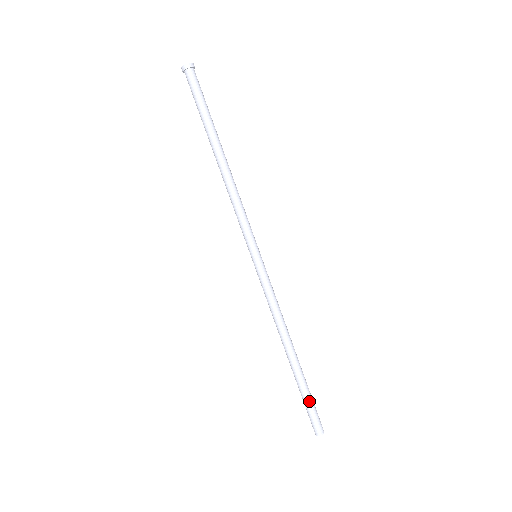
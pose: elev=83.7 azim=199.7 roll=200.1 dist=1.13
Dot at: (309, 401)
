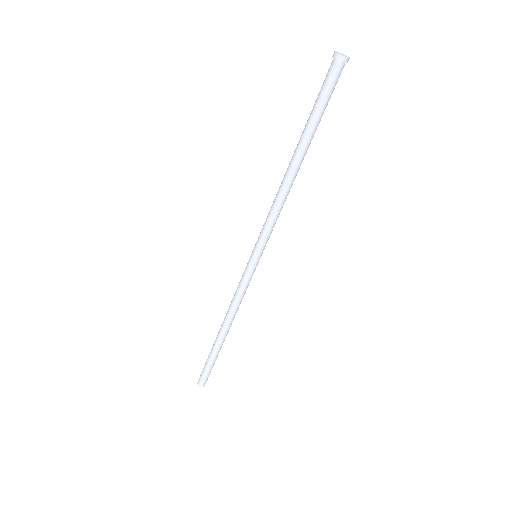
Dot at: occluded
